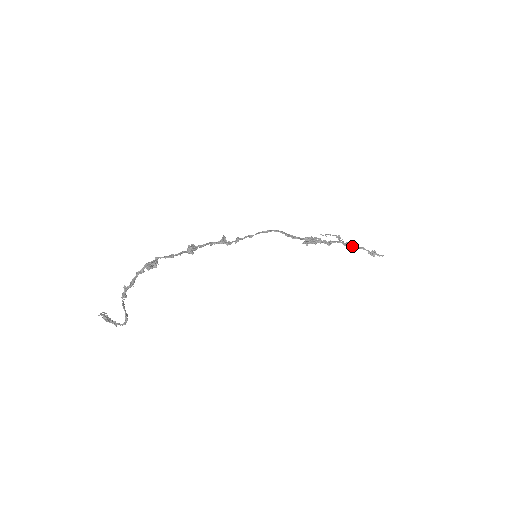
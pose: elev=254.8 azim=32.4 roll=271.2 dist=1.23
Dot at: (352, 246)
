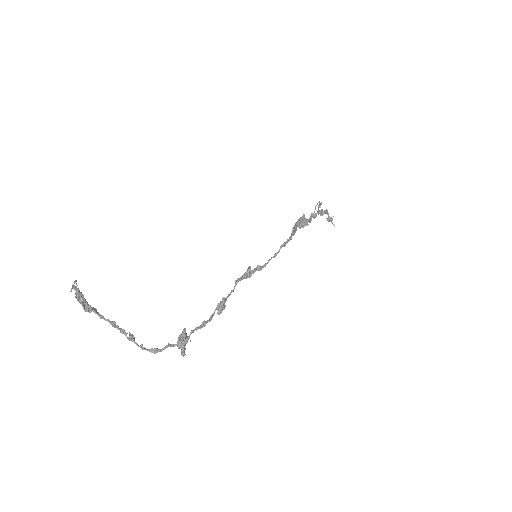
Dot at: (323, 213)
